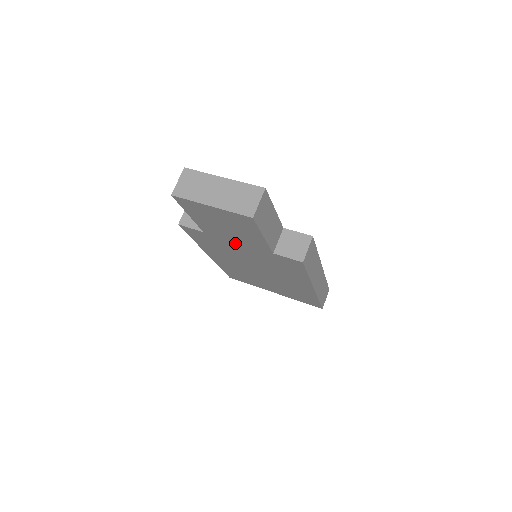
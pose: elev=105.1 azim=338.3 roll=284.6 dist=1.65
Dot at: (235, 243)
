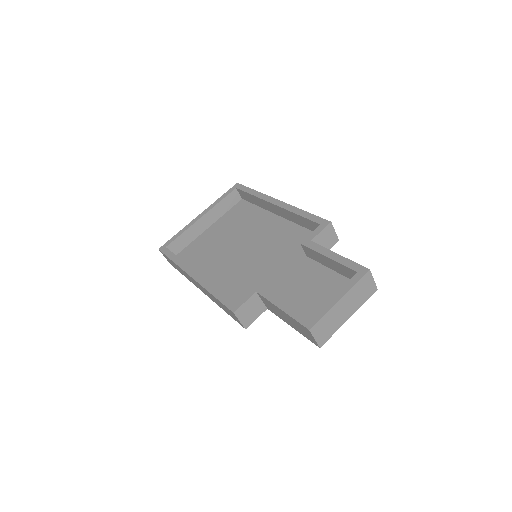
Dot at: occluded
